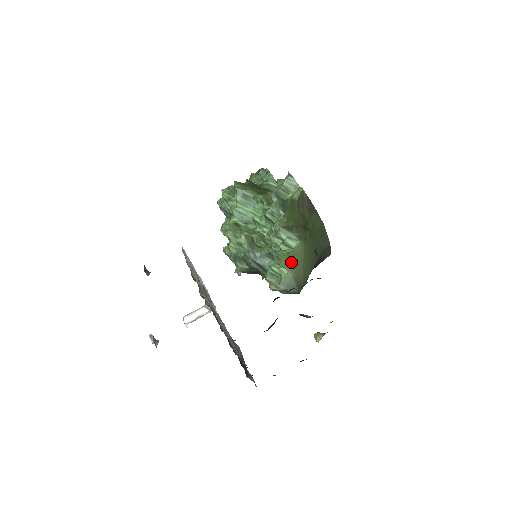
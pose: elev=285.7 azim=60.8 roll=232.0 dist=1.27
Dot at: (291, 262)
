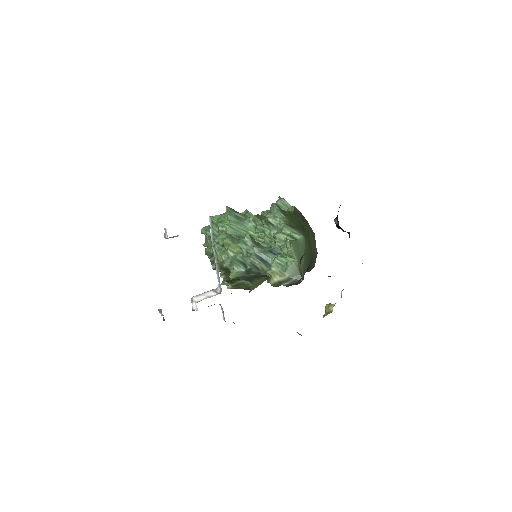
Dot at: (297, 251)
